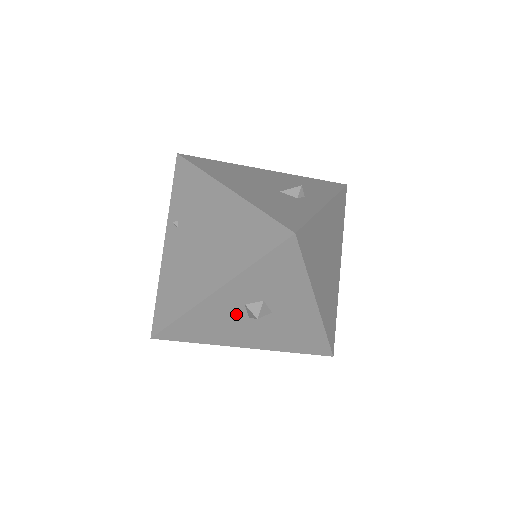
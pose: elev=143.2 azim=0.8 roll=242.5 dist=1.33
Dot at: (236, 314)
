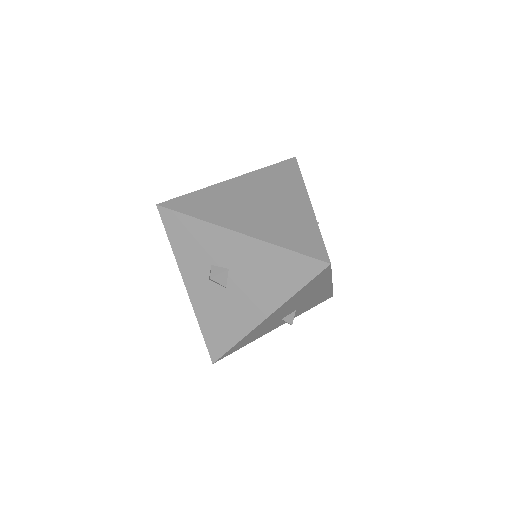
Dot at: (217, 293)
